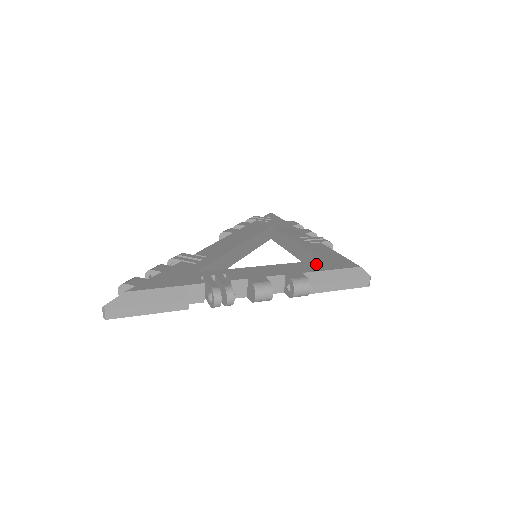
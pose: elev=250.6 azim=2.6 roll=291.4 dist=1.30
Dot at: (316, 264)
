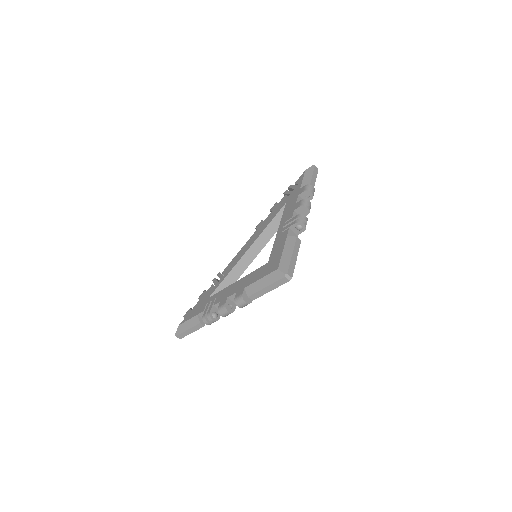
Dot at: (259, 272)
